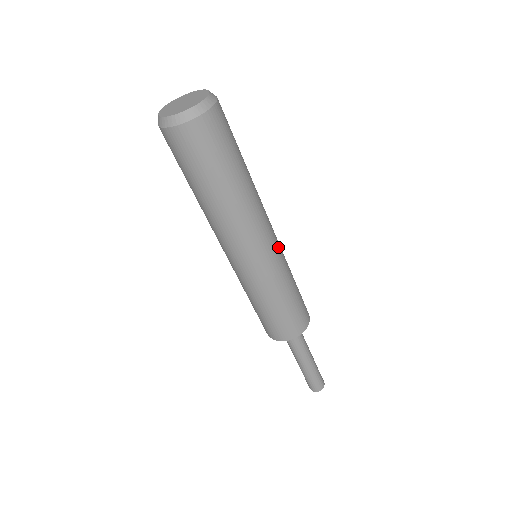
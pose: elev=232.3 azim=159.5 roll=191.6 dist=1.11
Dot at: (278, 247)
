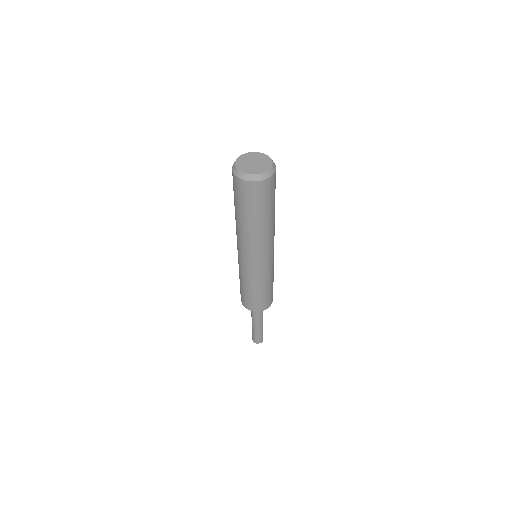
Dot at: occluded
